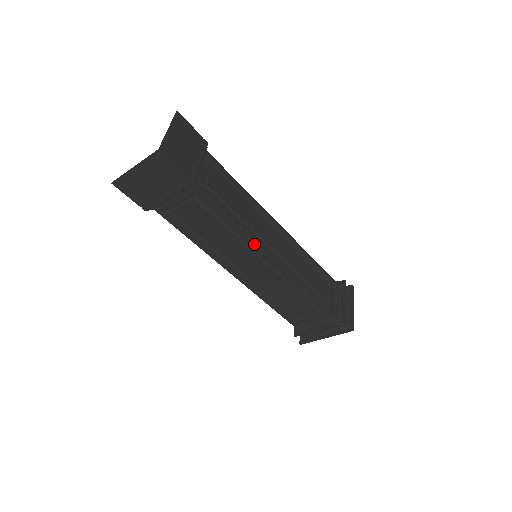
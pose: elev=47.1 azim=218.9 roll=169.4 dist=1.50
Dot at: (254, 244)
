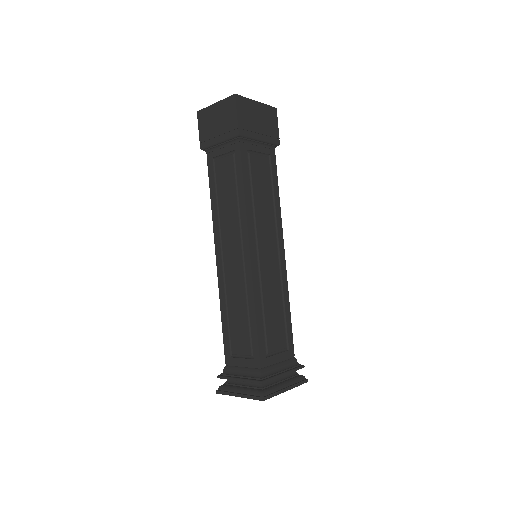
Dot at: (280, 227)
